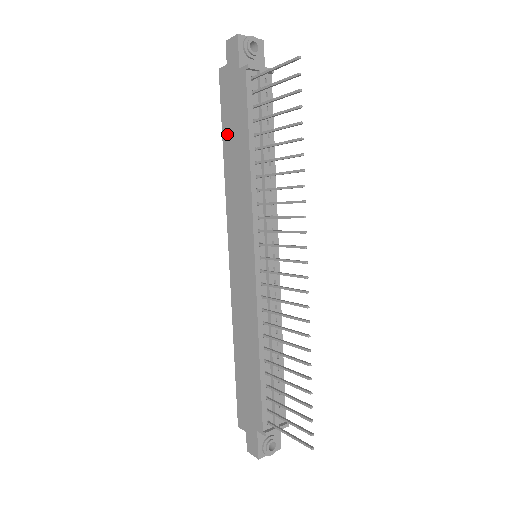
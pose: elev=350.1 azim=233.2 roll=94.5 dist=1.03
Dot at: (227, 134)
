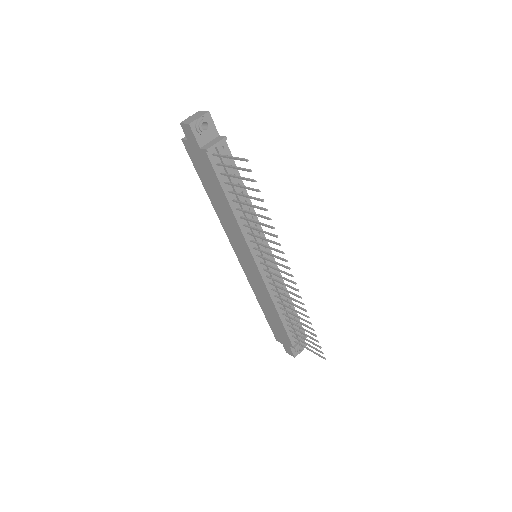
Dot at: (206, 186)
